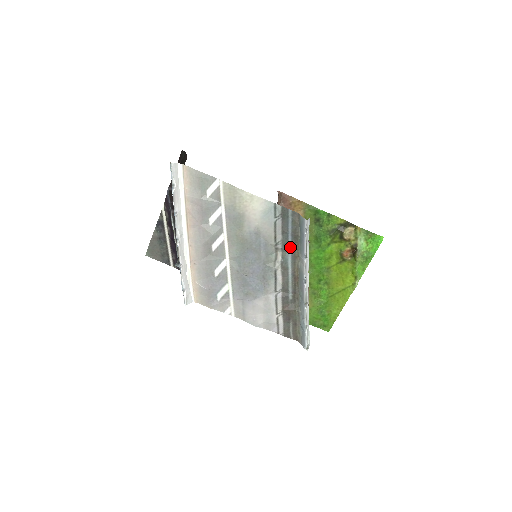
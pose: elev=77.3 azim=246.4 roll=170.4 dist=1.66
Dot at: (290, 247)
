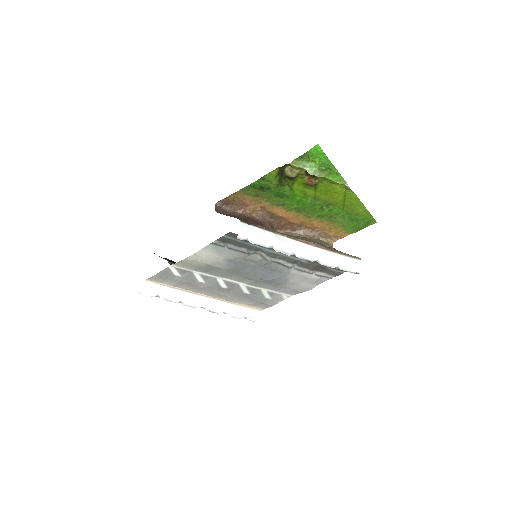
Dot at: (258, 246)
